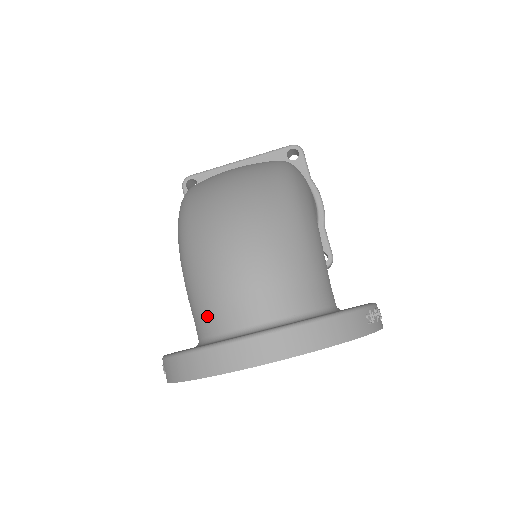
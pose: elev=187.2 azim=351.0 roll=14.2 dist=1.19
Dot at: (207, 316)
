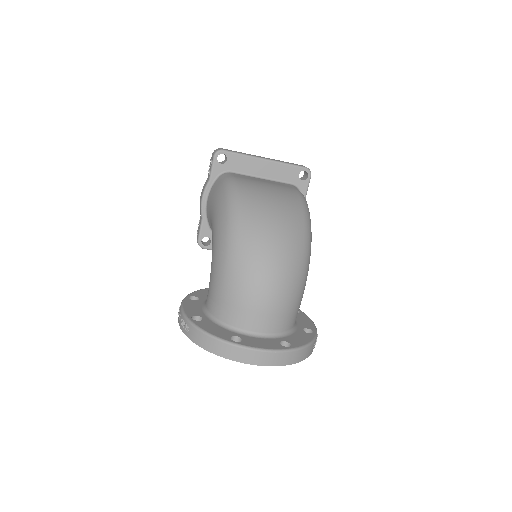
Dot at: (230, 312)
